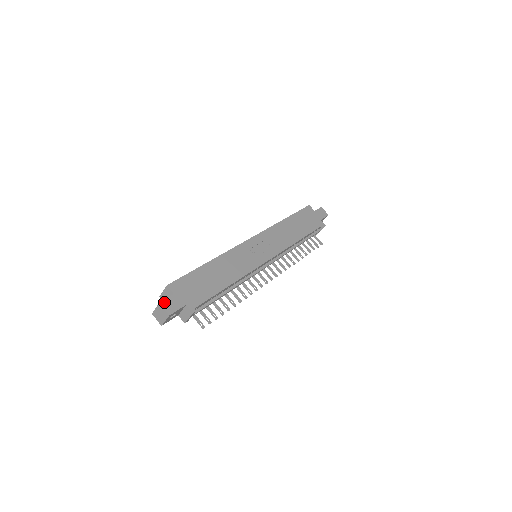
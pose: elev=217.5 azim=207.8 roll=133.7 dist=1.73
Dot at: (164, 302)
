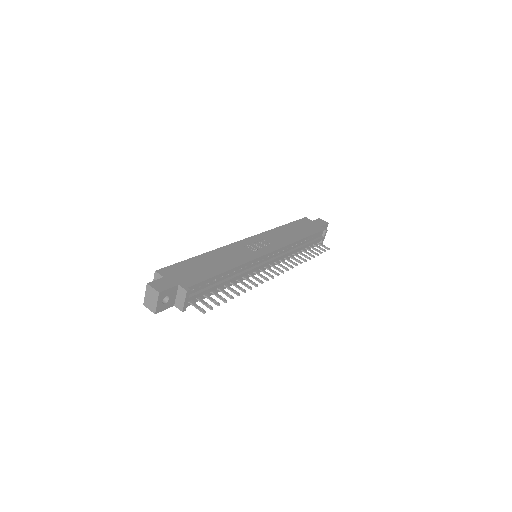
Dot at: (152, 283)
